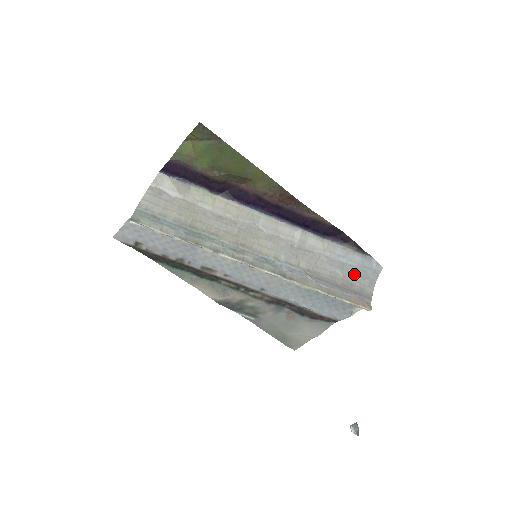
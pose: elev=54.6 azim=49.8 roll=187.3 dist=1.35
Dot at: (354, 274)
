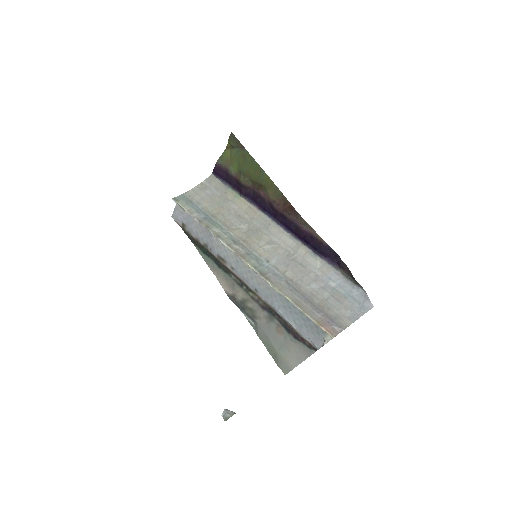
Dot at: (338, 301)
